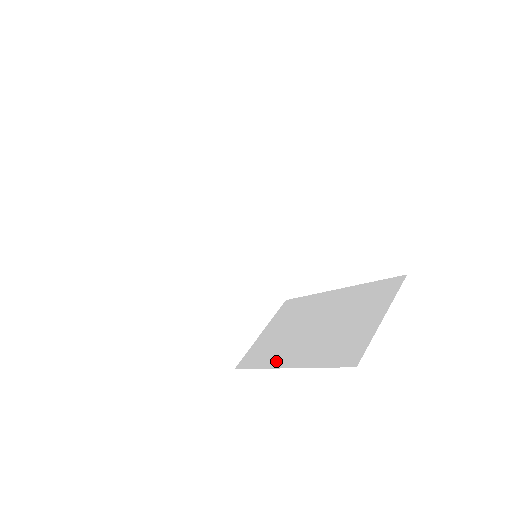
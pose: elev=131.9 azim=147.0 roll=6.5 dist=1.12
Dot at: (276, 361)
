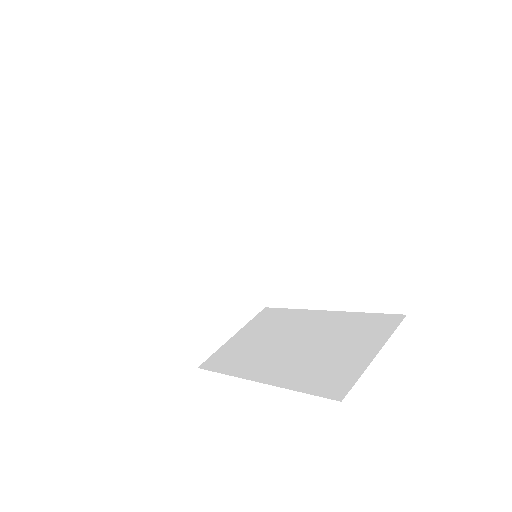
Dot at: (247, 371)
